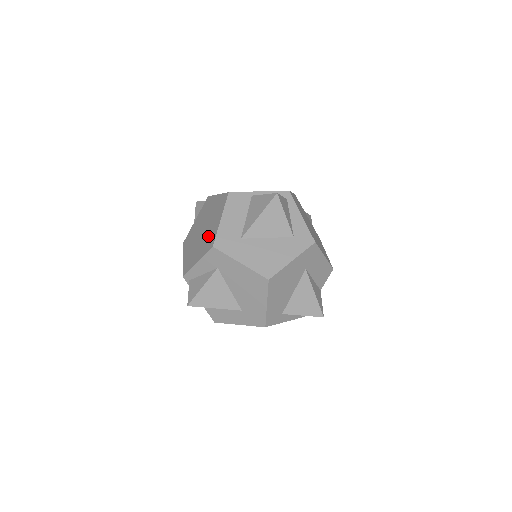
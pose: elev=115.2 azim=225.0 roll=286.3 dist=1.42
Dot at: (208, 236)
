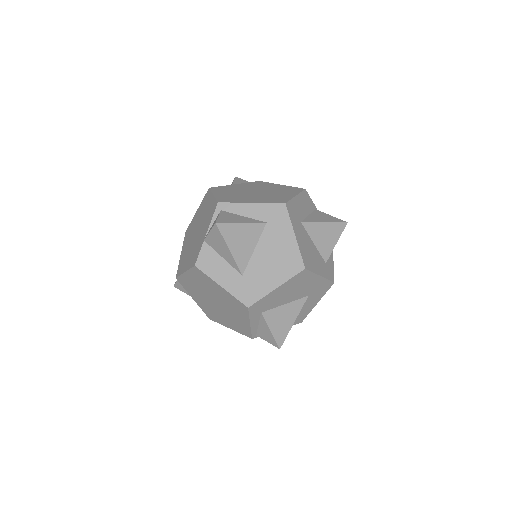
Dot at: (272, 196)
